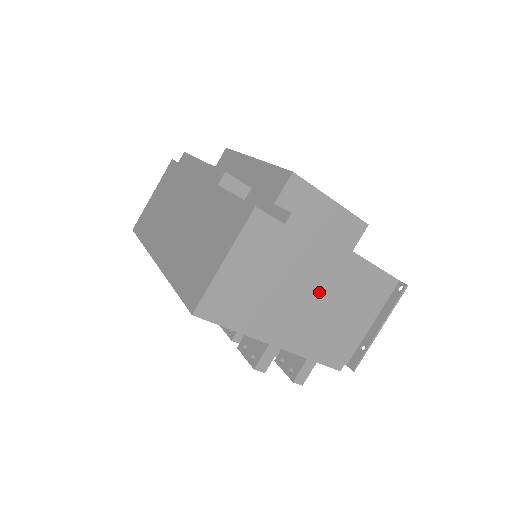
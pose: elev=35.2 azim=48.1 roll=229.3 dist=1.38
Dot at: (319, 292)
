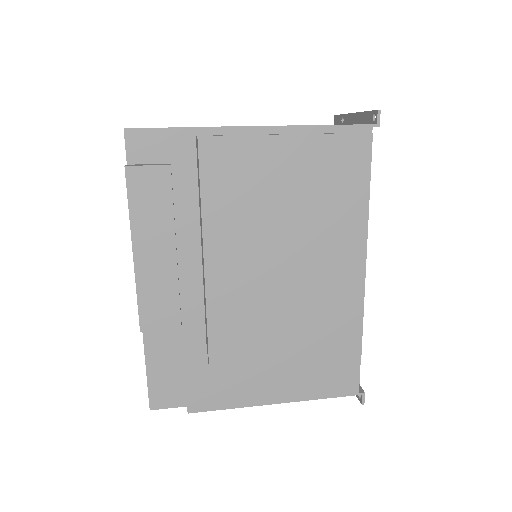
Dot at: occluded
